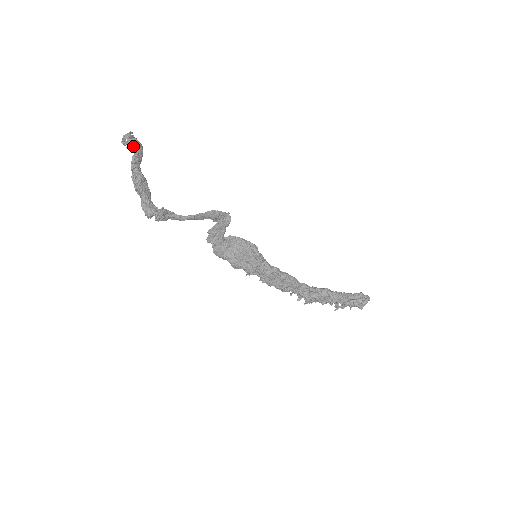
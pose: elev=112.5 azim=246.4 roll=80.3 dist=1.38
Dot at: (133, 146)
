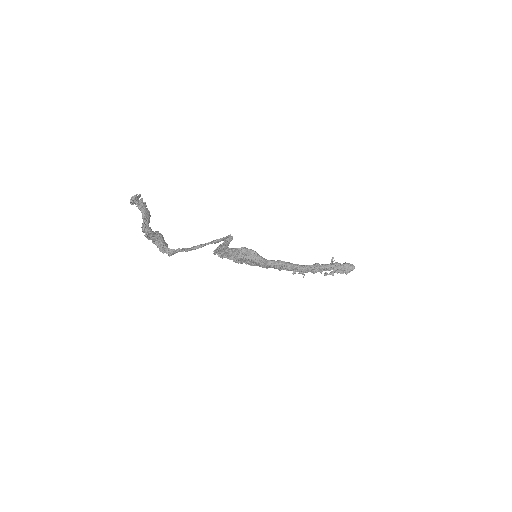
Dot at: occluded
